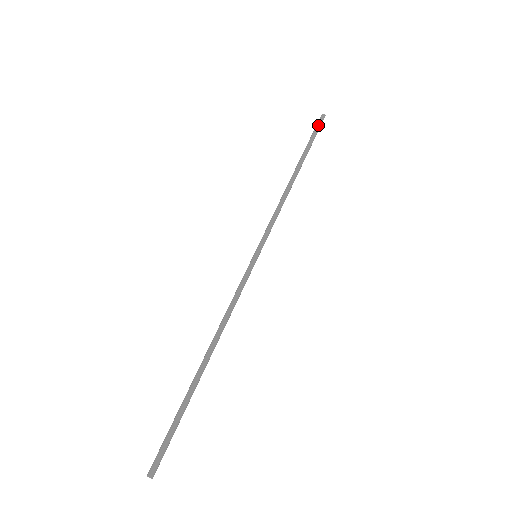
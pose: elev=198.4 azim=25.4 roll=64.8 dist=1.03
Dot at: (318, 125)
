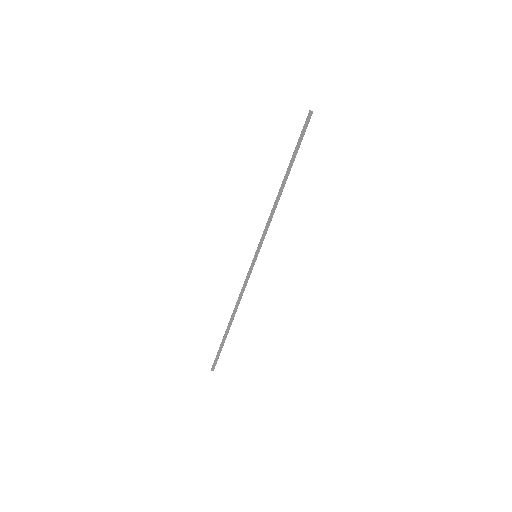
Dot at: (305, 127)
